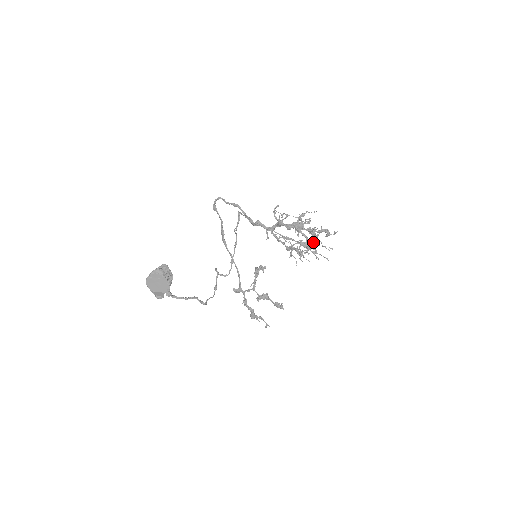
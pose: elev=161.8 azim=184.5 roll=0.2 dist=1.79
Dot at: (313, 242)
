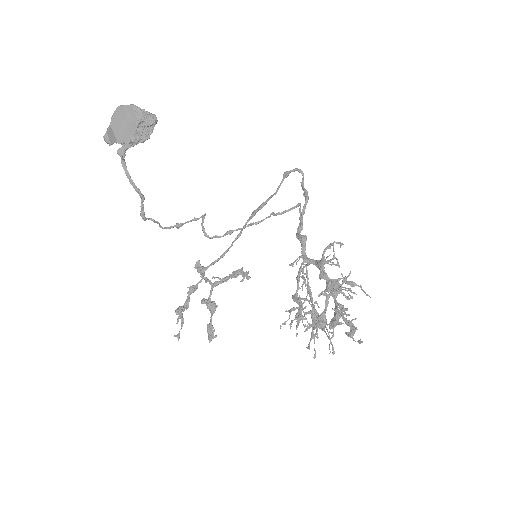
Dot at: (325, 321)
